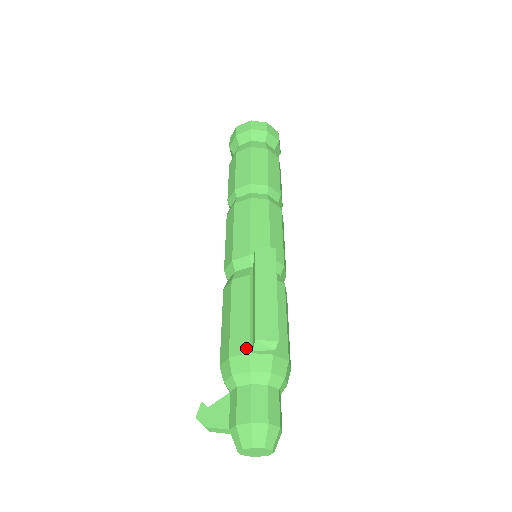
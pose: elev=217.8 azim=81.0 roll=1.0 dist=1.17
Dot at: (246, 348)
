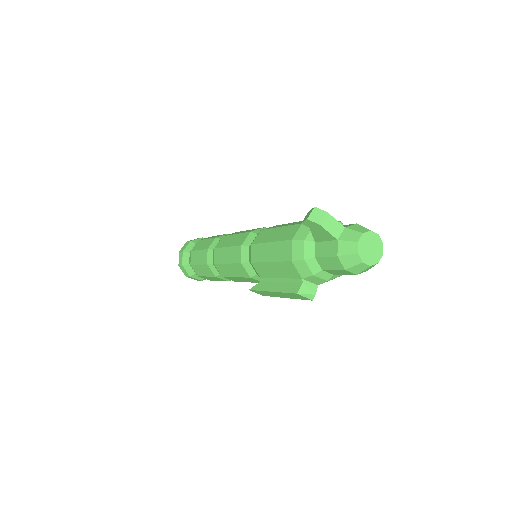
Dot at: occluded
